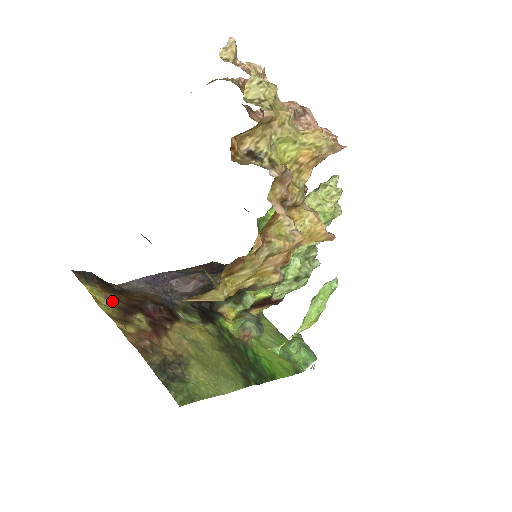
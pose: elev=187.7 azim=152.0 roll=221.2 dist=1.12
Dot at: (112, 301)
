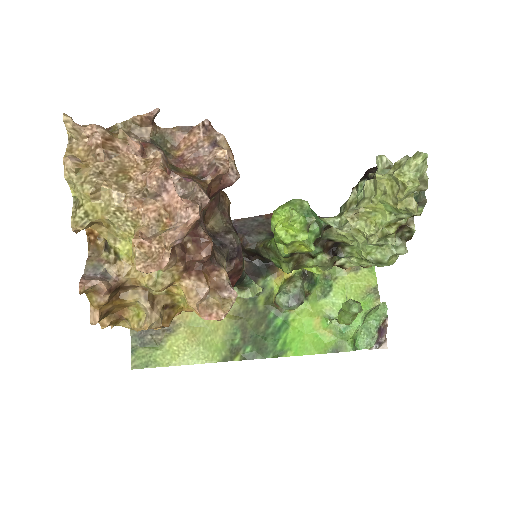
Dot at: occluded
